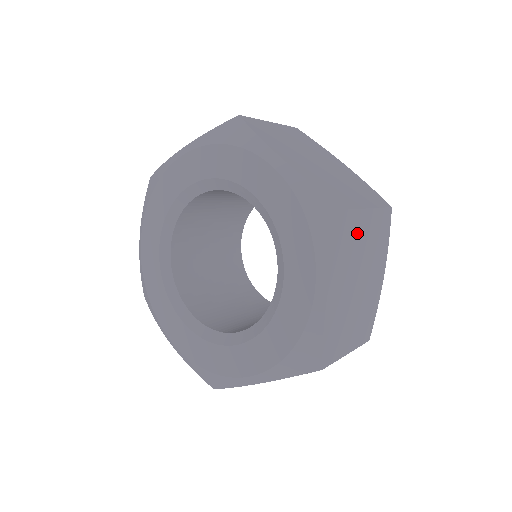
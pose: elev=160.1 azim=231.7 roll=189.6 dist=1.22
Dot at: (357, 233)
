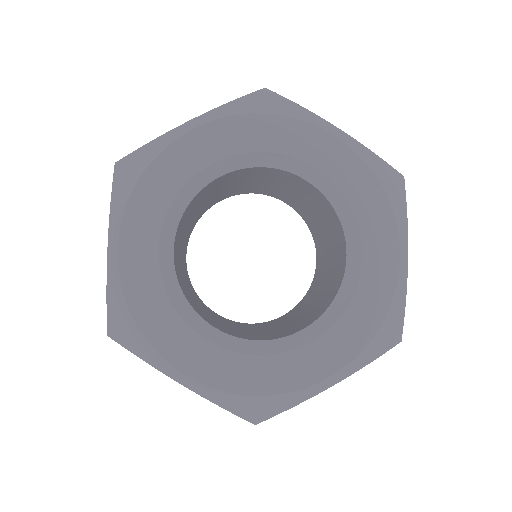
Dot at: occluded
